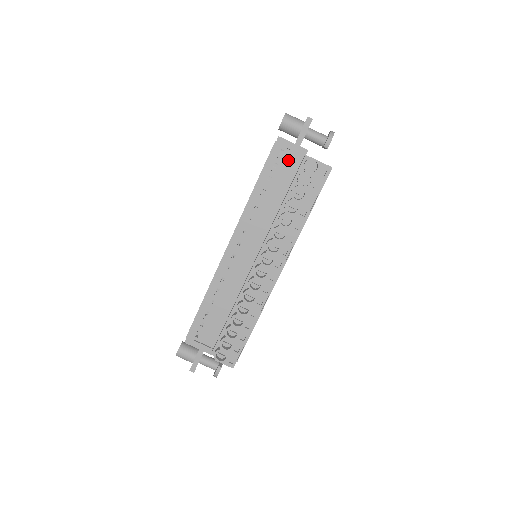
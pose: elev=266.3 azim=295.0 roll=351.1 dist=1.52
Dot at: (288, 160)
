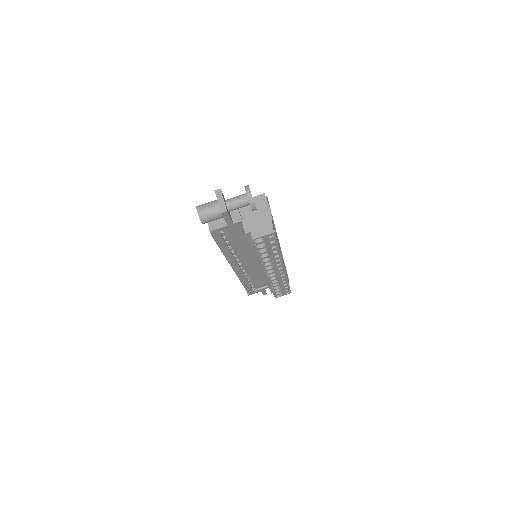
Dot at: (231, 230)
